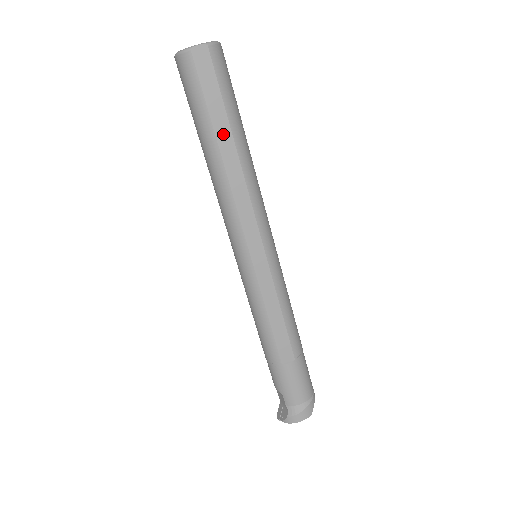
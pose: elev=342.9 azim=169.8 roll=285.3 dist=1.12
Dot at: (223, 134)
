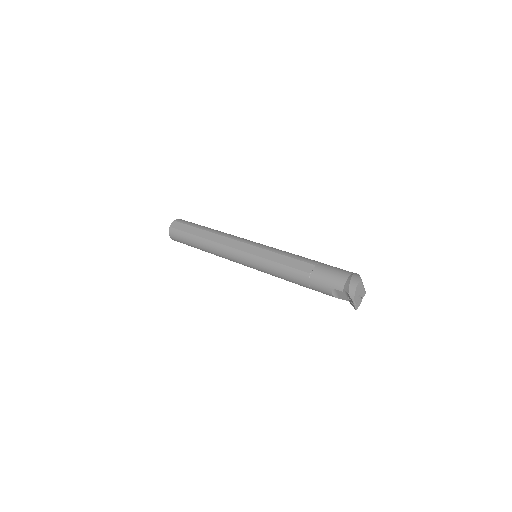
Dot at: (198, 232)
